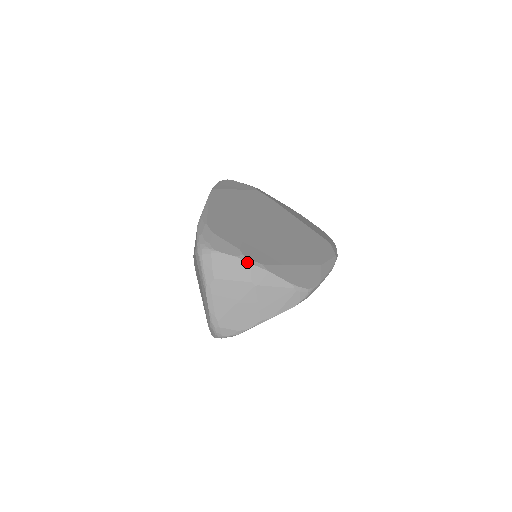
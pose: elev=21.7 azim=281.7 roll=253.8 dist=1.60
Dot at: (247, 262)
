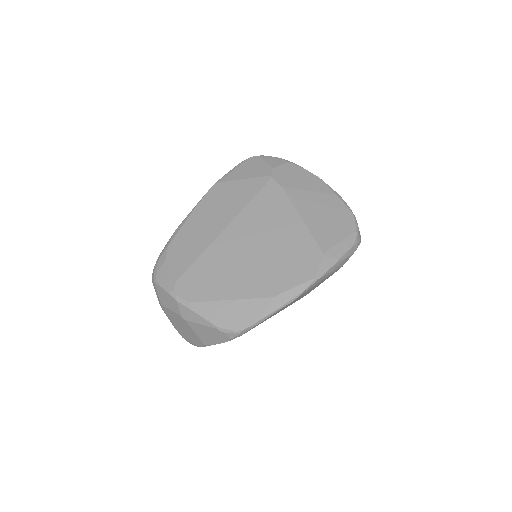
Dot at: (175, 299)
